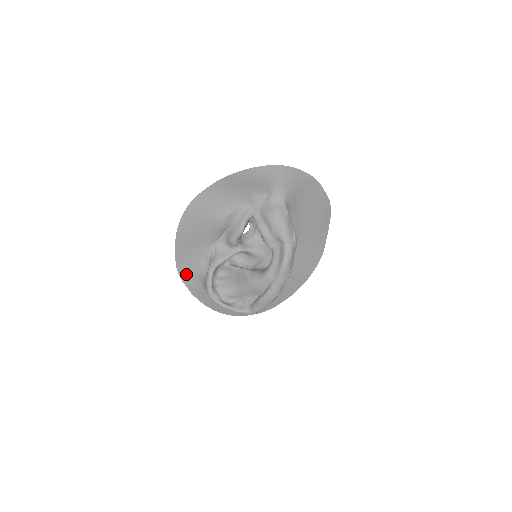
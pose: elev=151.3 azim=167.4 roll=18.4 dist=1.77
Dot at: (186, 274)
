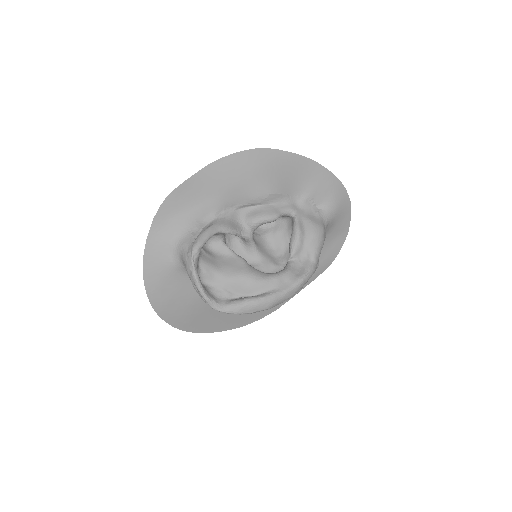
Dot at: (167, 214)
